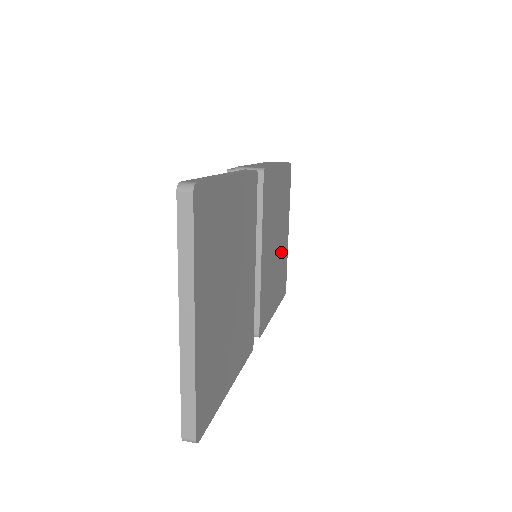
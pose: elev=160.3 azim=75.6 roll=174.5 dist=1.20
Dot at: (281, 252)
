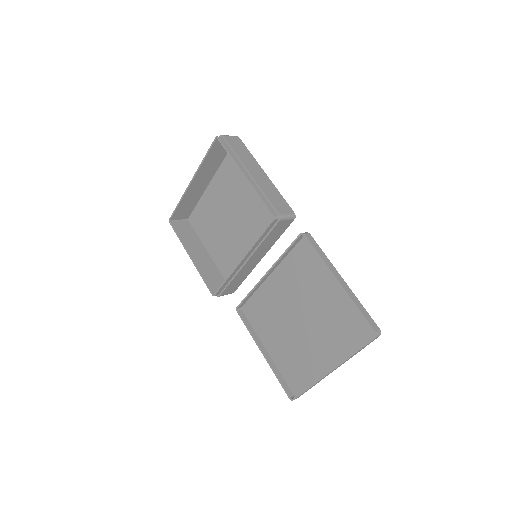
Dot at: (218, 211)
